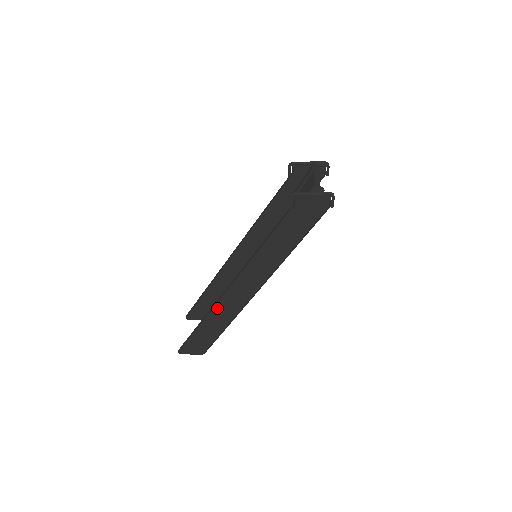
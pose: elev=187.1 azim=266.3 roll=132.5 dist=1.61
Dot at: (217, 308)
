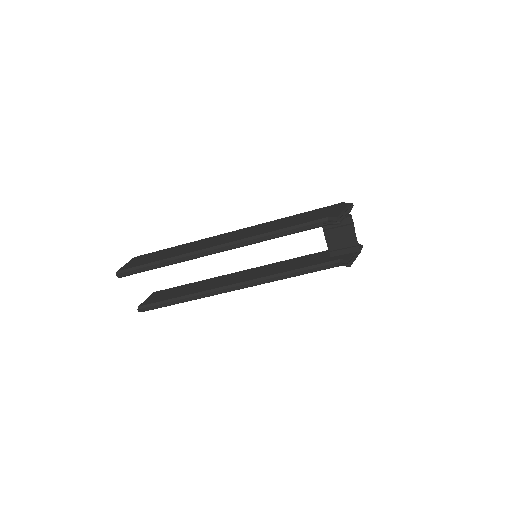
Dot at: occluded
